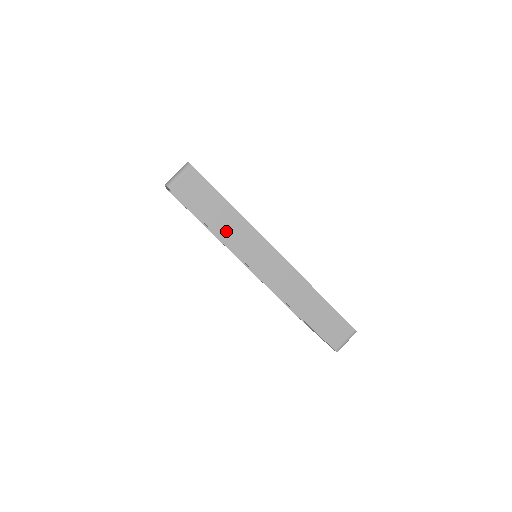
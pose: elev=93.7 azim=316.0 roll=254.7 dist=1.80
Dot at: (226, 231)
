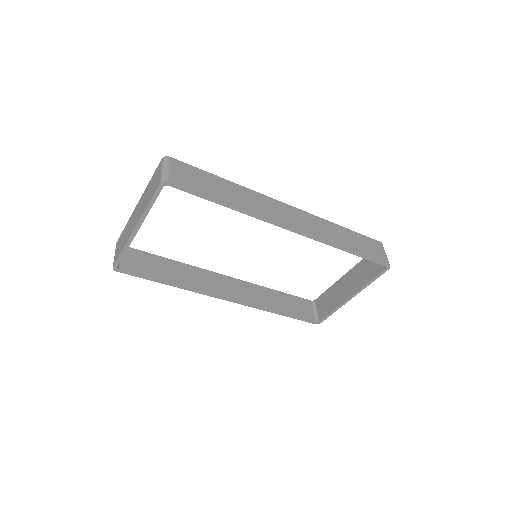
Dot at: (242, 202)
